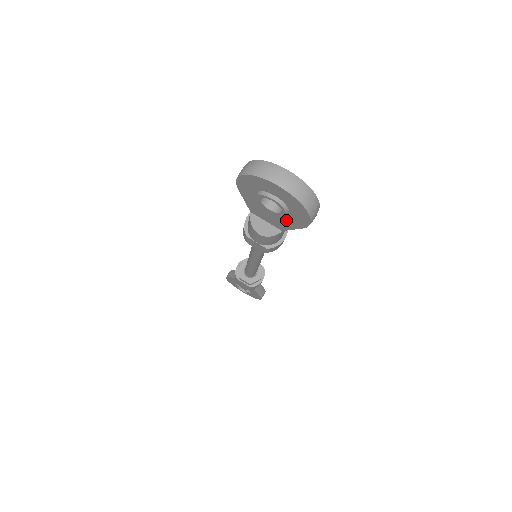
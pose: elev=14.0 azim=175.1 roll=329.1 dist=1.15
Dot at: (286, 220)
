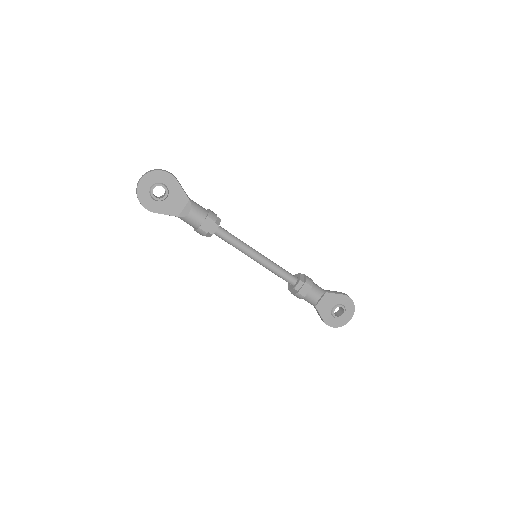
Dot at: (174, 191)
